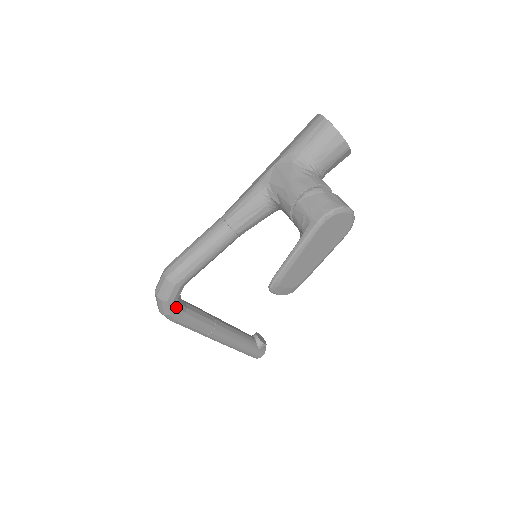
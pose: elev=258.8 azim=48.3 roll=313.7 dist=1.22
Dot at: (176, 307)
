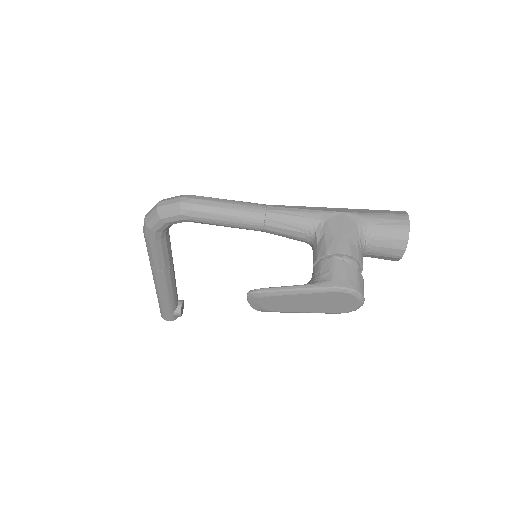
Dot at: (161, 229)
